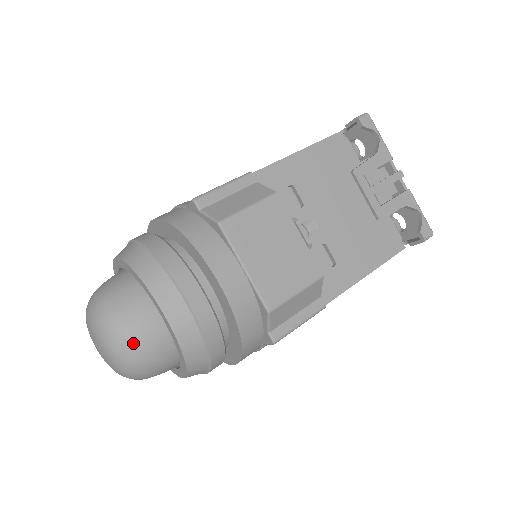
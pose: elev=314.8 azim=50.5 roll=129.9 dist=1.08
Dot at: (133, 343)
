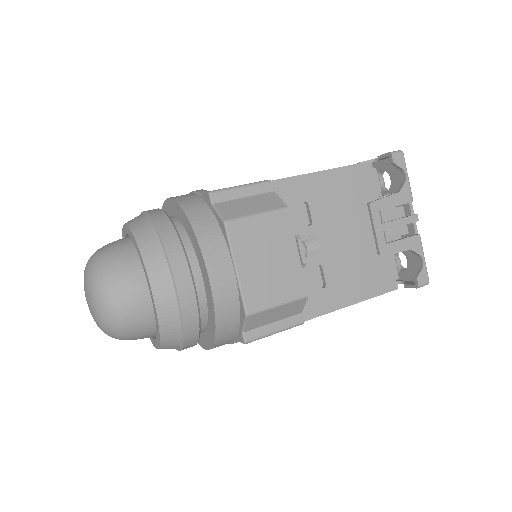
Dot at: (118, 307)
